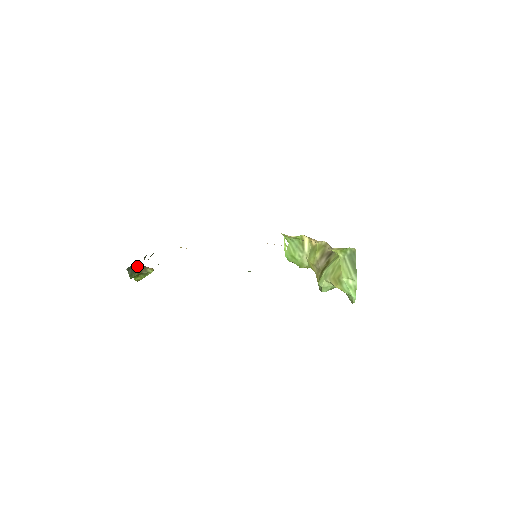
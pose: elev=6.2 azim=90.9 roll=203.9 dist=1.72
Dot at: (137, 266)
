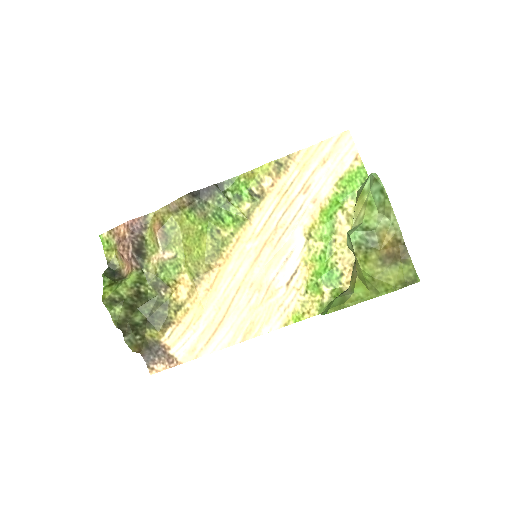
Dot at: (118, 275)
